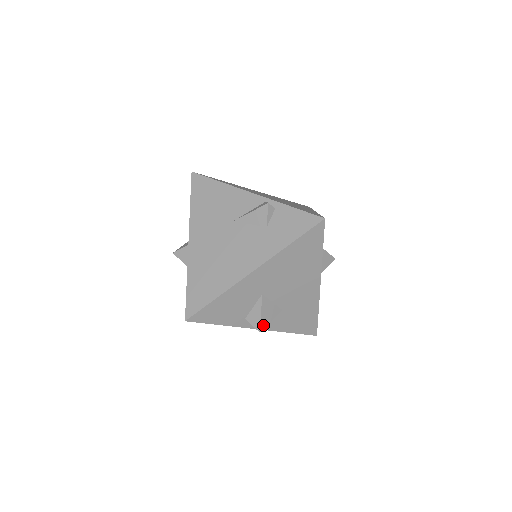
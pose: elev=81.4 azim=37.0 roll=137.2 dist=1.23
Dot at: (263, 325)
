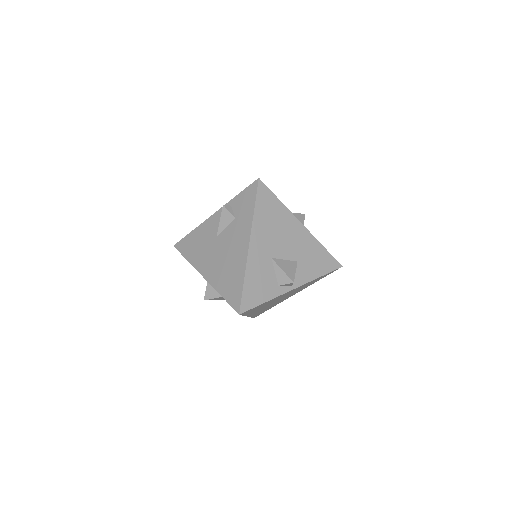
Dot at: (292, 277)
